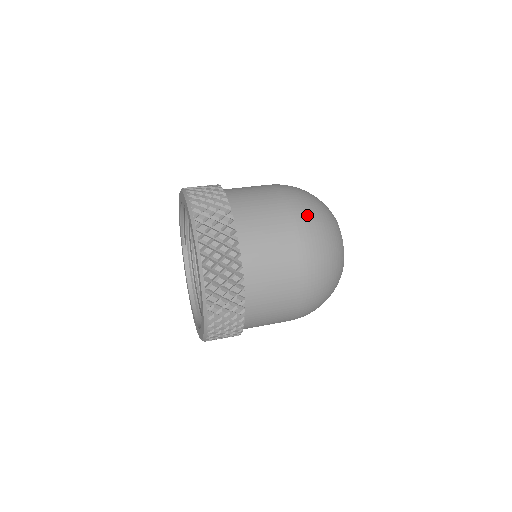
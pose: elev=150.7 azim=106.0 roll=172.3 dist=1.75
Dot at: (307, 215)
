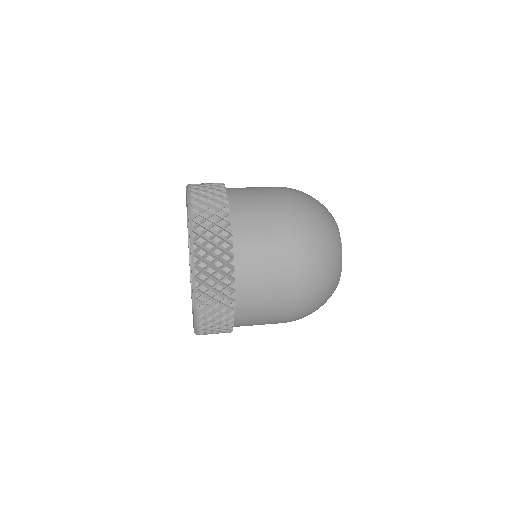
Dot at: (310, 265)
